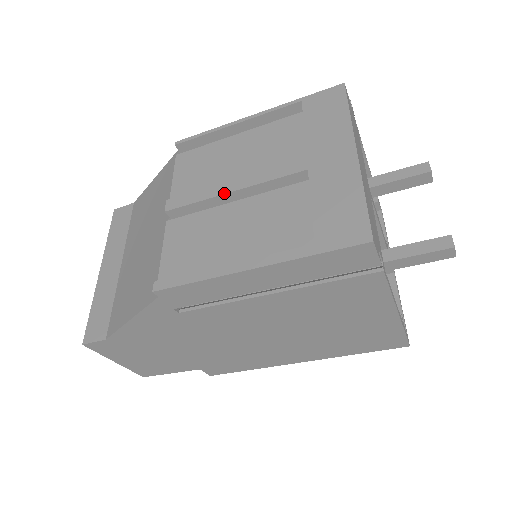
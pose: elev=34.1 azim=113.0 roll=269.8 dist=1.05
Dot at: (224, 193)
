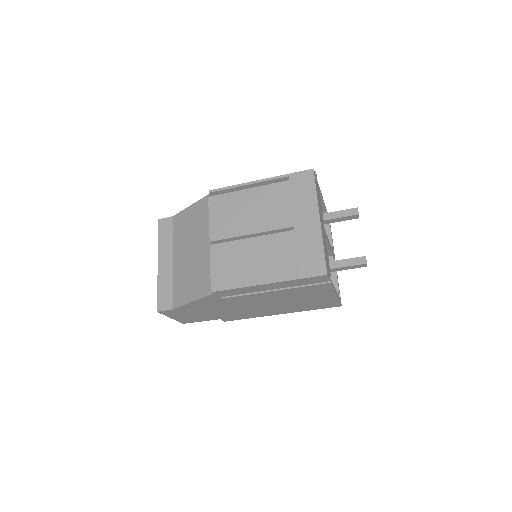
Dot at: (246, 234)
